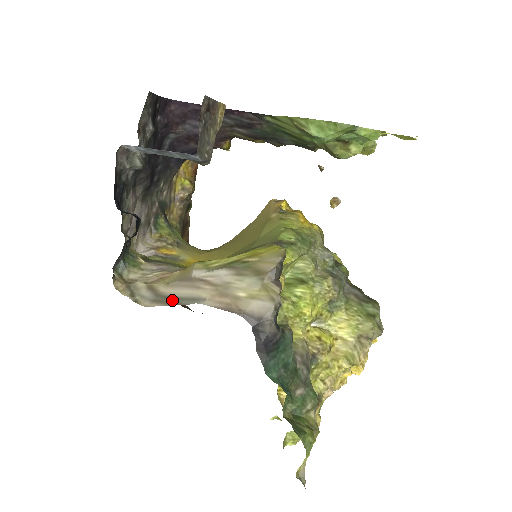
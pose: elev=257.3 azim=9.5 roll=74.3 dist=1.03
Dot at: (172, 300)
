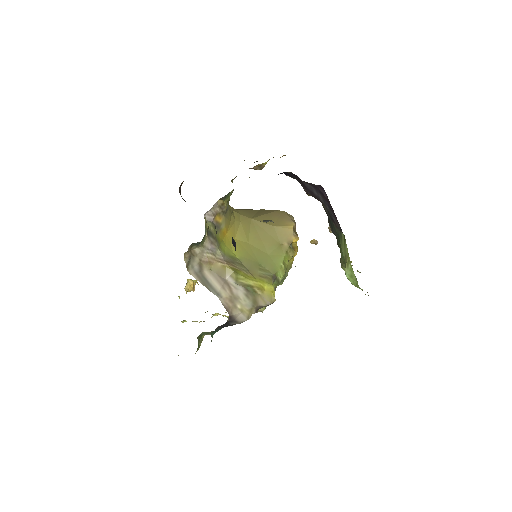
Dot at: (206, 283)
